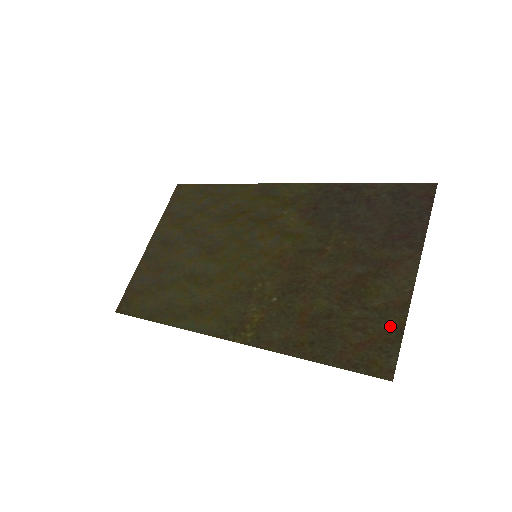
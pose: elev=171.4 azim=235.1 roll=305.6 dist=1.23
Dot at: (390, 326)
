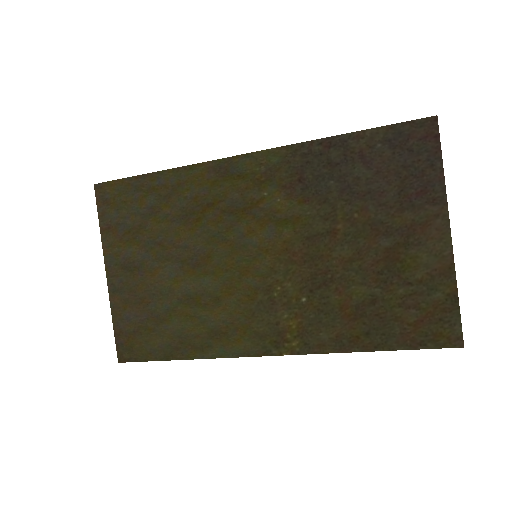
Dot at: (442, 295)
